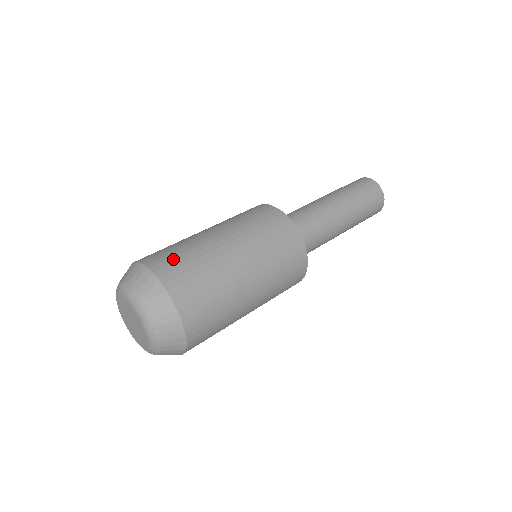
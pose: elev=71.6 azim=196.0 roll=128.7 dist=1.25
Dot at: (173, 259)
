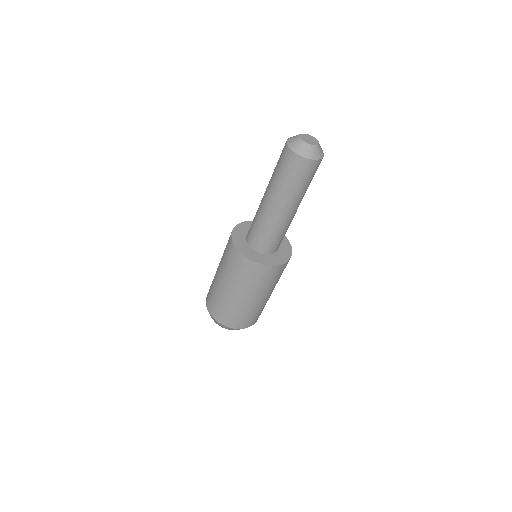
Dot at: (212, 303)
